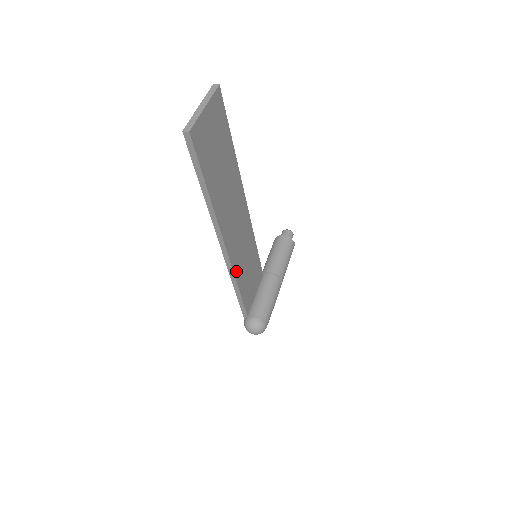
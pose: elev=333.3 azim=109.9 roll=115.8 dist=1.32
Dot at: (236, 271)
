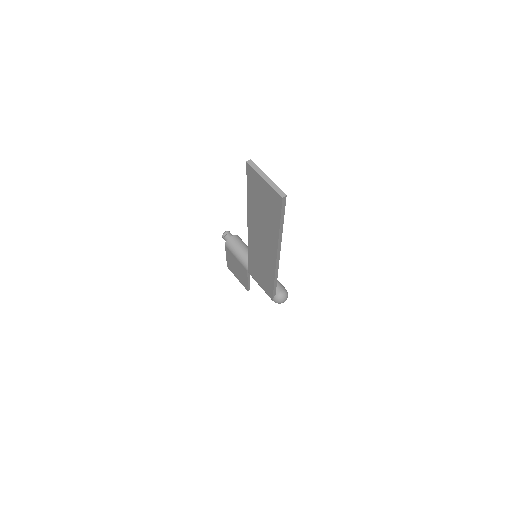
Dot at: occluded
